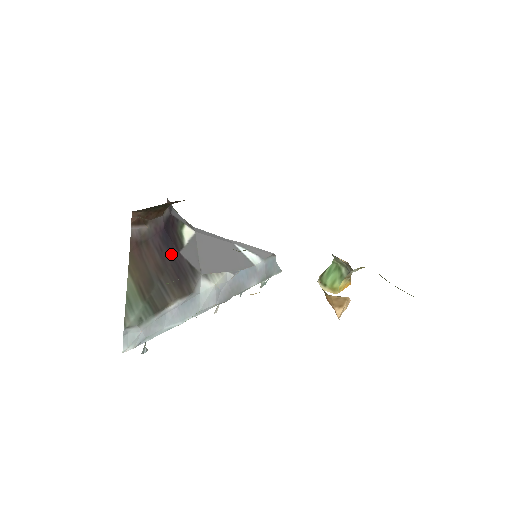
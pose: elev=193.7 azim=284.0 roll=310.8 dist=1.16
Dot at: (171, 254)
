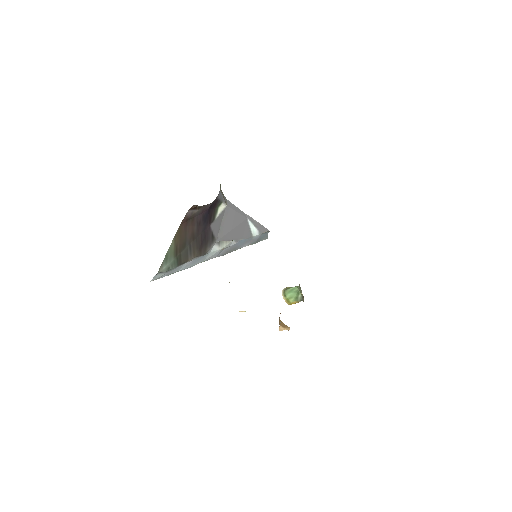
Dot at: (204, 226)
